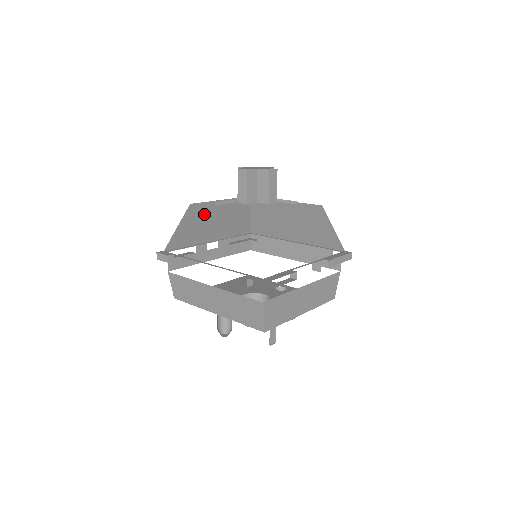
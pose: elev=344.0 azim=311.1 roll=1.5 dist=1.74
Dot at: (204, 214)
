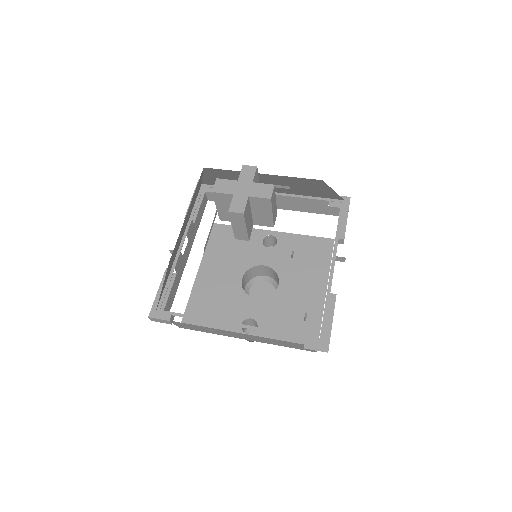
Dot at: occluded
